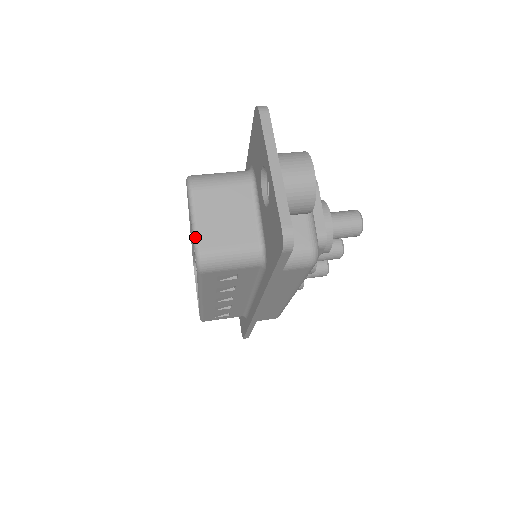
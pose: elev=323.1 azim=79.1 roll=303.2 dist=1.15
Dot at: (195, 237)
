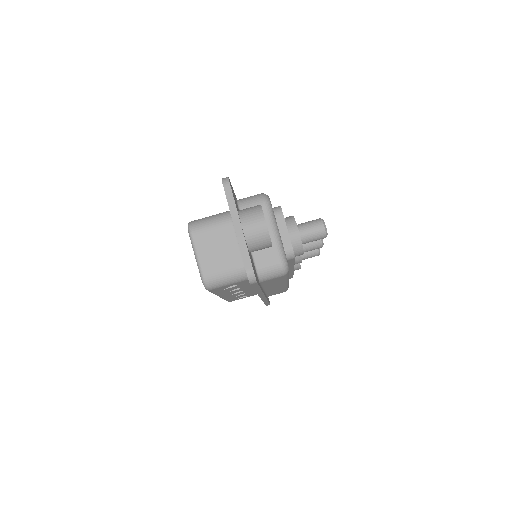
Dot at: (199, 268)
